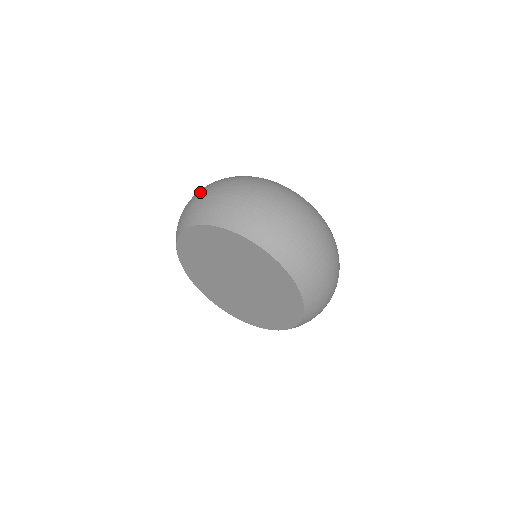
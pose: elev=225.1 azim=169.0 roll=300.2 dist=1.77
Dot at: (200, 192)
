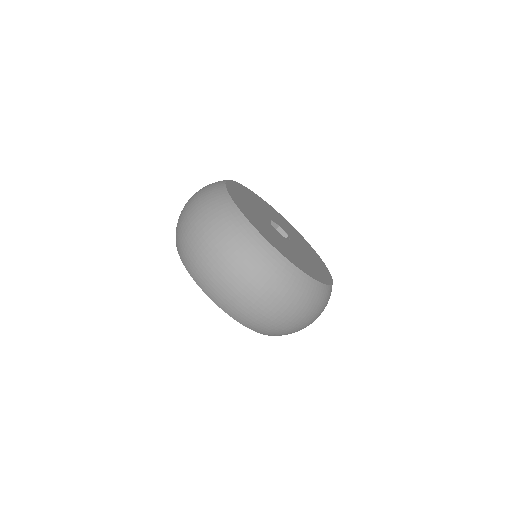
Dot at: (187, 202)
